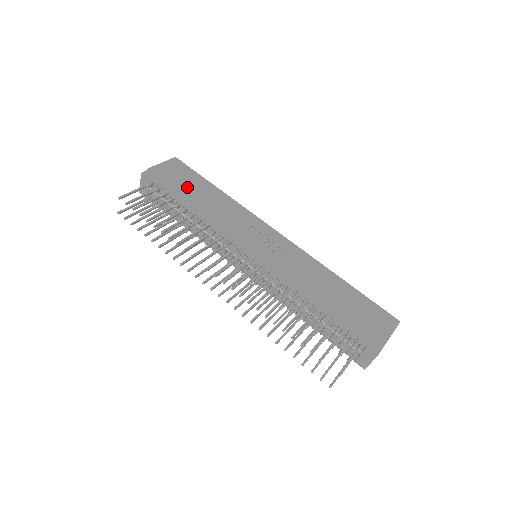
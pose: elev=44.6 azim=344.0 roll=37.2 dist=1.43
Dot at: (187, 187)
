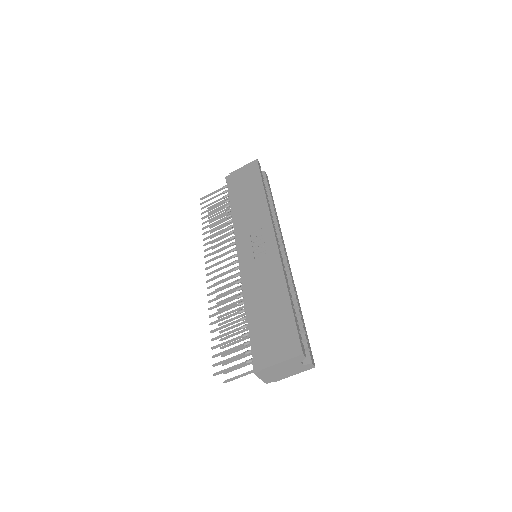
Dot at: (242, 189)
